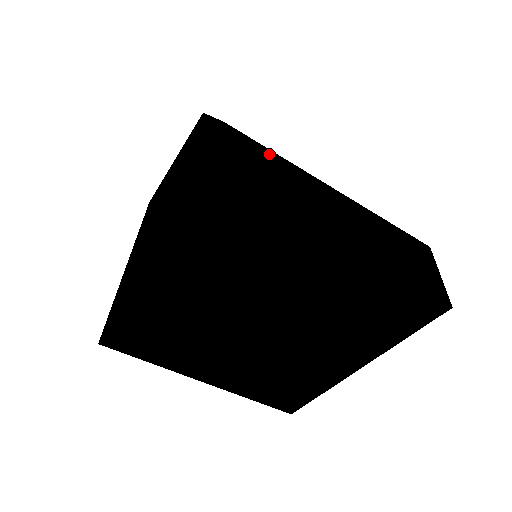
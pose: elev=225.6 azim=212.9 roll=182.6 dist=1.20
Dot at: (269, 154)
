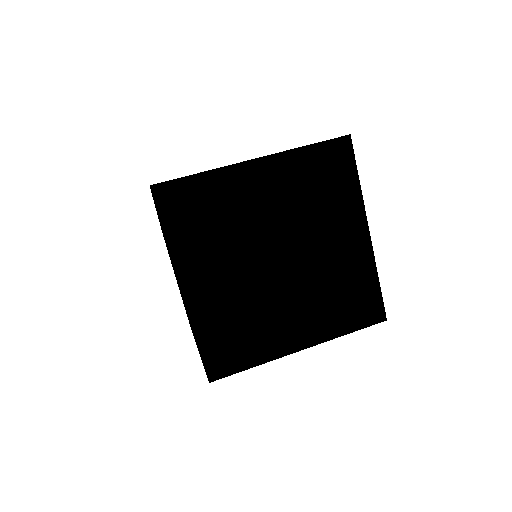
Dot at: occluded
